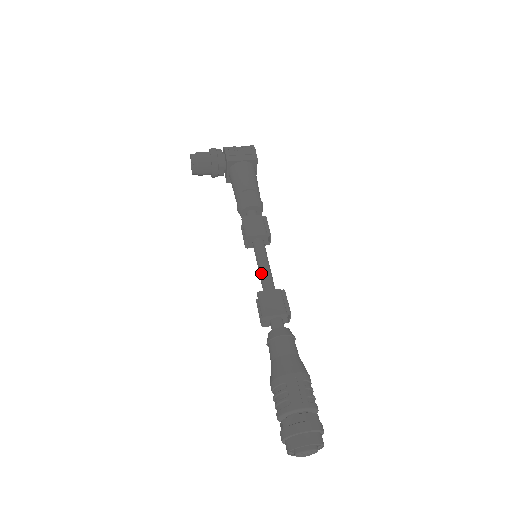
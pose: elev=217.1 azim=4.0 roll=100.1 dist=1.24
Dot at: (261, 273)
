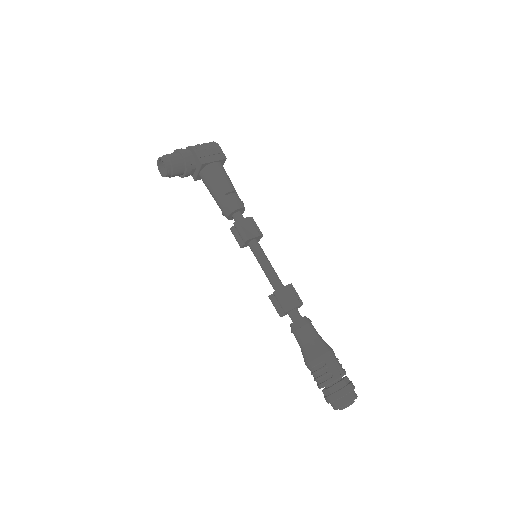
Dot at: (268, 272)
